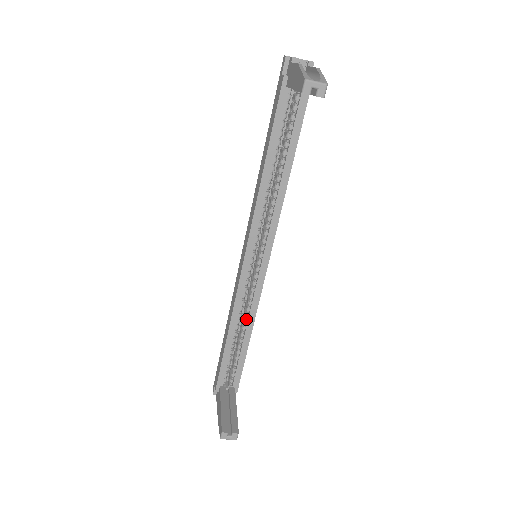
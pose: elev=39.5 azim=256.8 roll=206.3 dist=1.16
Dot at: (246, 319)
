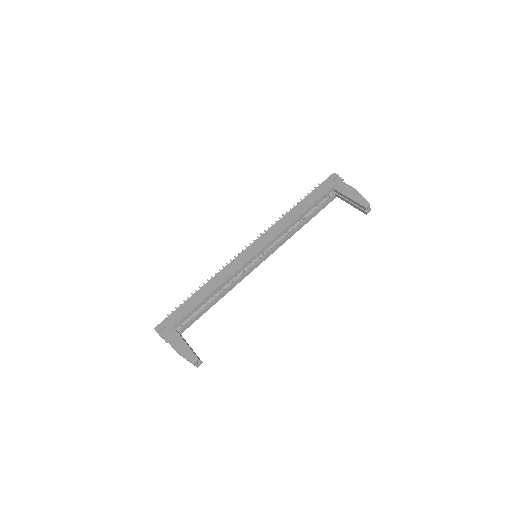
Dot at: (224, 290)
